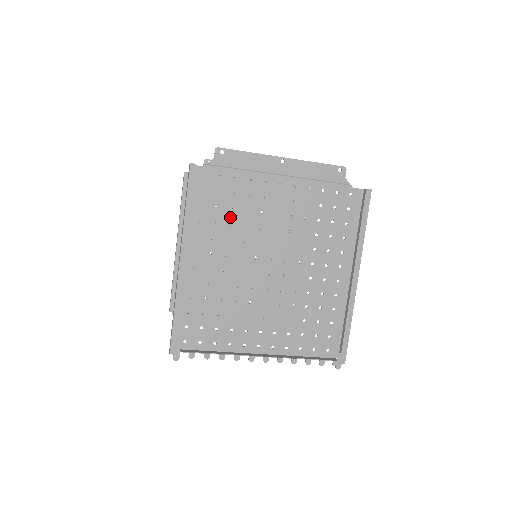
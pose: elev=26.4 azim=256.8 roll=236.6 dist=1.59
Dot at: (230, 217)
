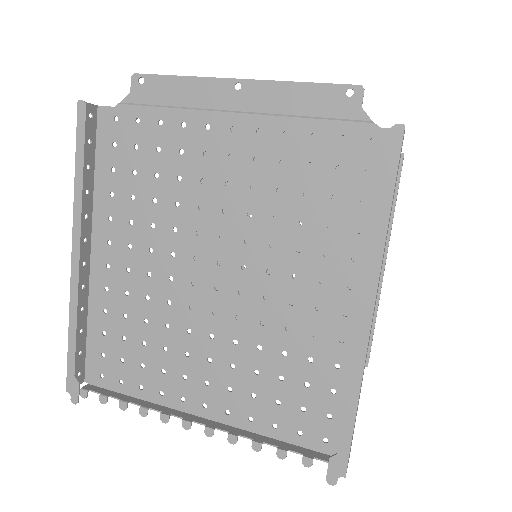
Dot at: (155, 188)
